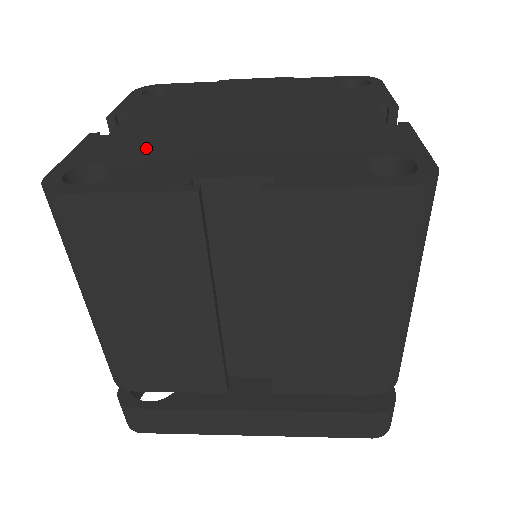
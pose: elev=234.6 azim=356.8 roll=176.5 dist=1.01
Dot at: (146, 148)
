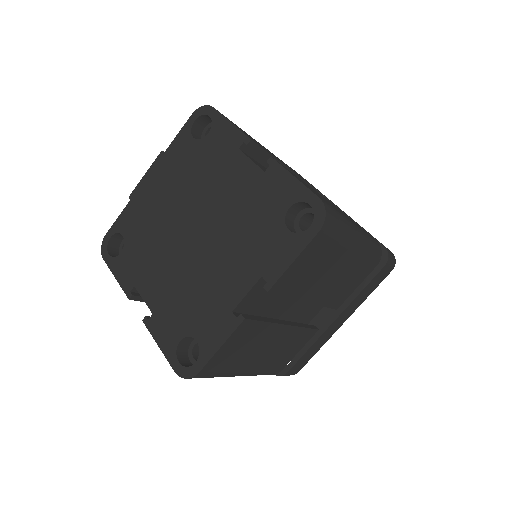
Dot at: (184, 308)
